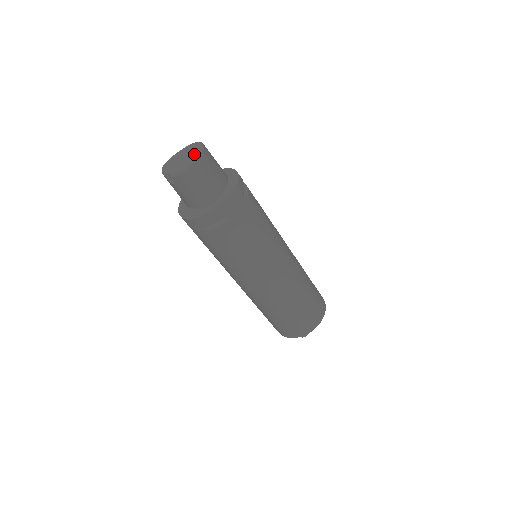
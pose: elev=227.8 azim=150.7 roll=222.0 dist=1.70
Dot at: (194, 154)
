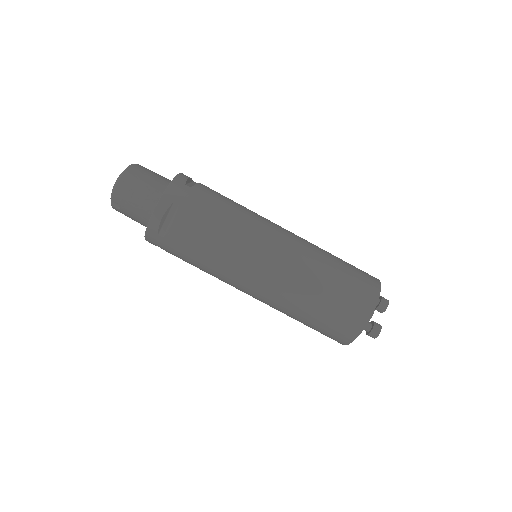
Dot at: occluded
